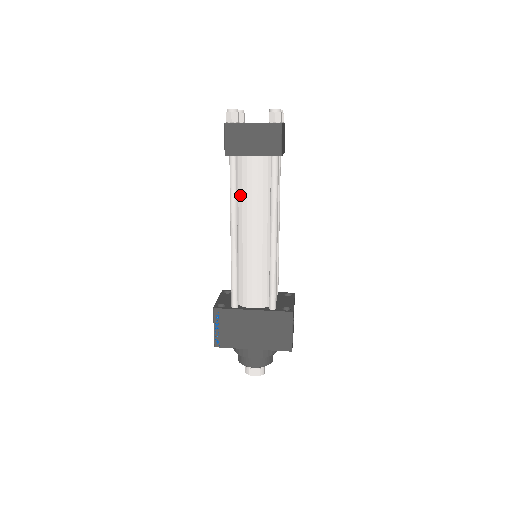
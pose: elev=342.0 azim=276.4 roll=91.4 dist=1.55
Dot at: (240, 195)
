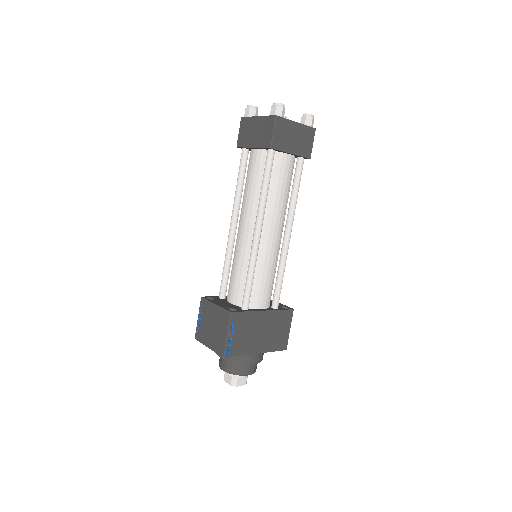
Dot at: (268, 191)
